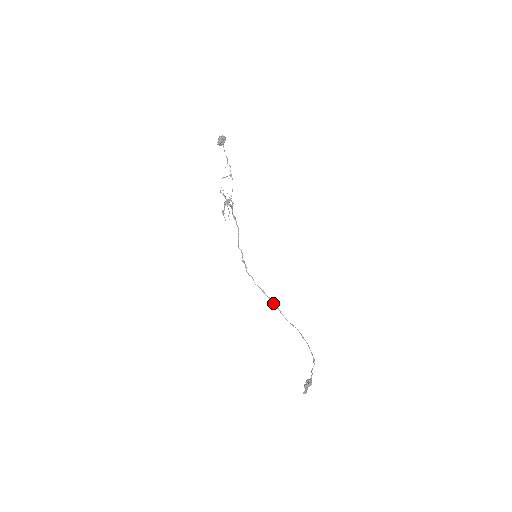
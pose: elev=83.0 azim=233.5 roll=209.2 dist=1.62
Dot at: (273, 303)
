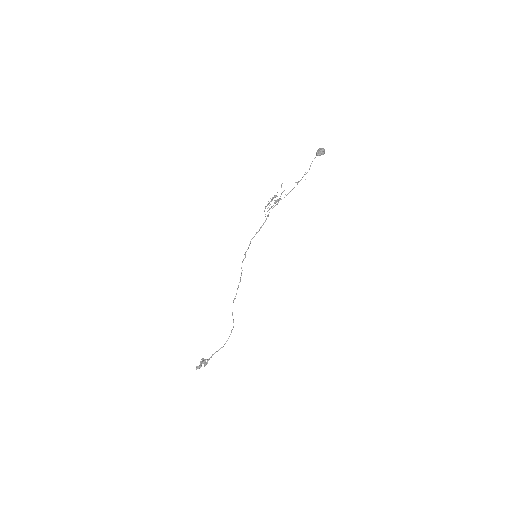
Dot at: occluded
